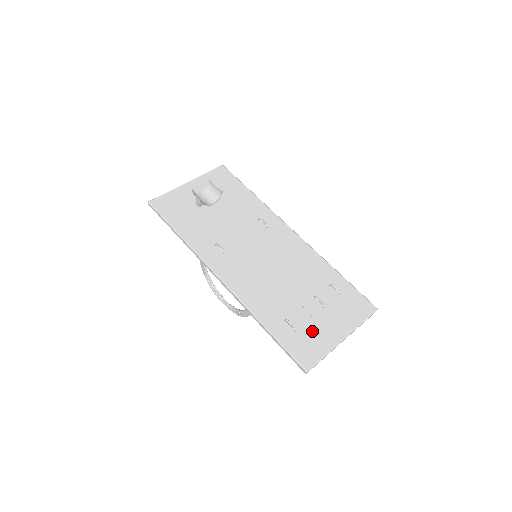
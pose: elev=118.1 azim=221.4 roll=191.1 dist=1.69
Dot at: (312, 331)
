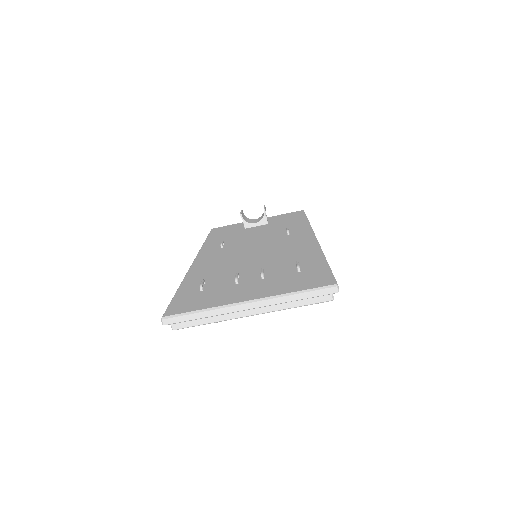
Dot at: (219, 292)
